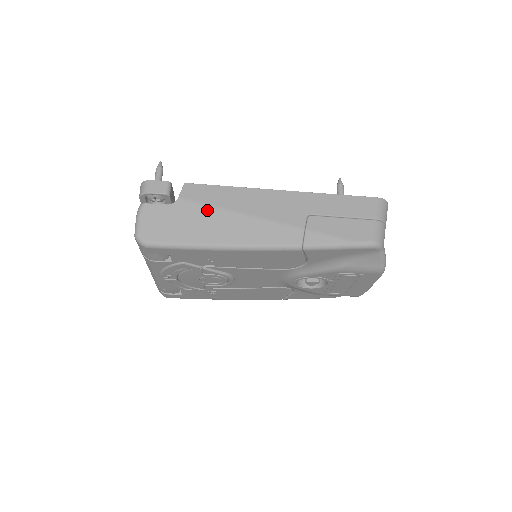
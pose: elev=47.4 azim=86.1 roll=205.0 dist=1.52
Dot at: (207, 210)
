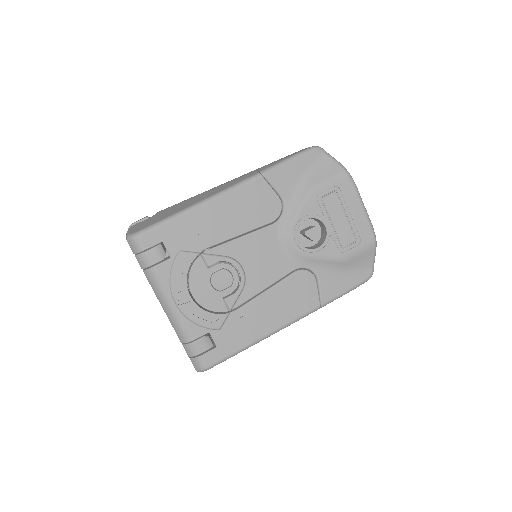
Dot at: (179, 204)
